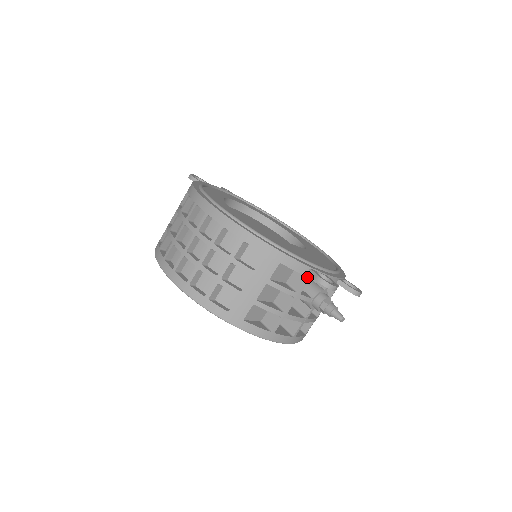
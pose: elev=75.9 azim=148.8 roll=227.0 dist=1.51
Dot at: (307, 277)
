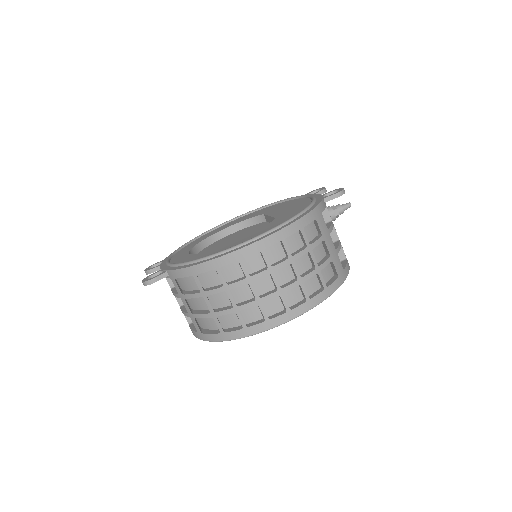
Dot at: (326, 206)
